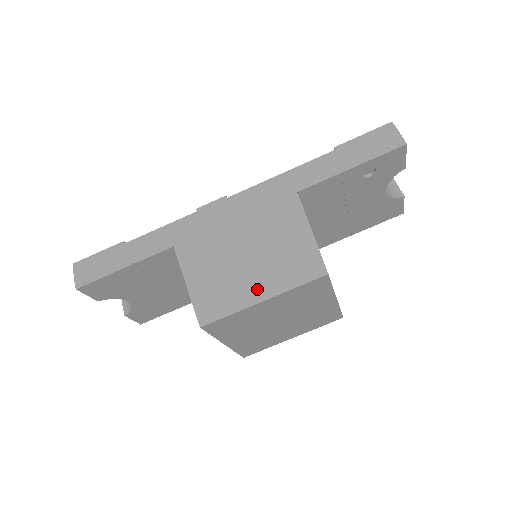
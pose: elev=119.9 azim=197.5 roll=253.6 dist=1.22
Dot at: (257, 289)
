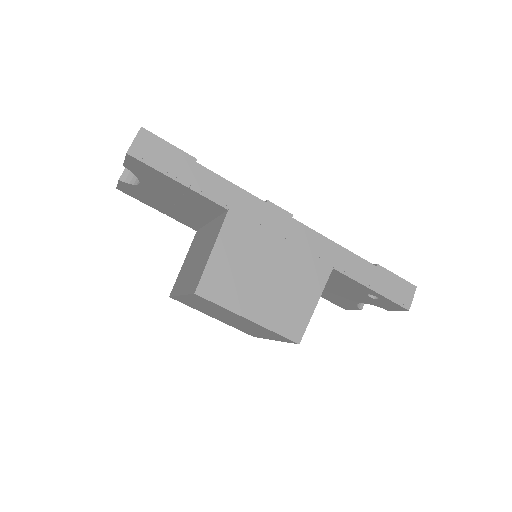
Dot at: (253, 307)
